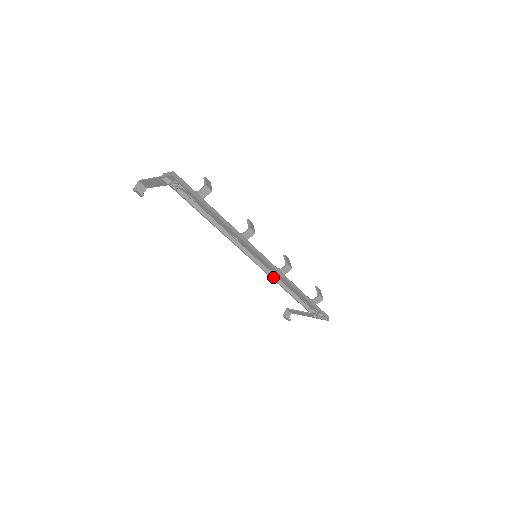
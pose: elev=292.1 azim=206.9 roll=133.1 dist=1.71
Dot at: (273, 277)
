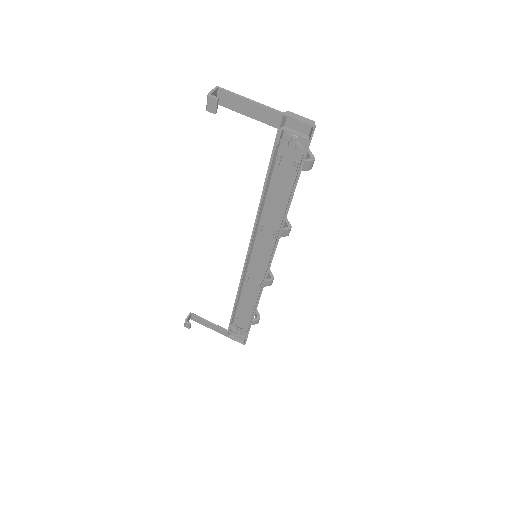
Dot at: (241, 283)
